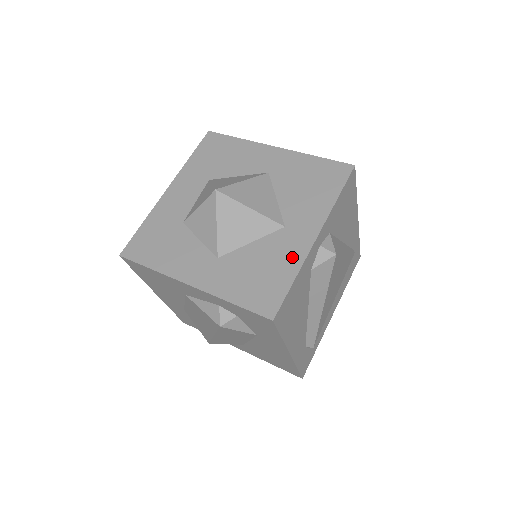
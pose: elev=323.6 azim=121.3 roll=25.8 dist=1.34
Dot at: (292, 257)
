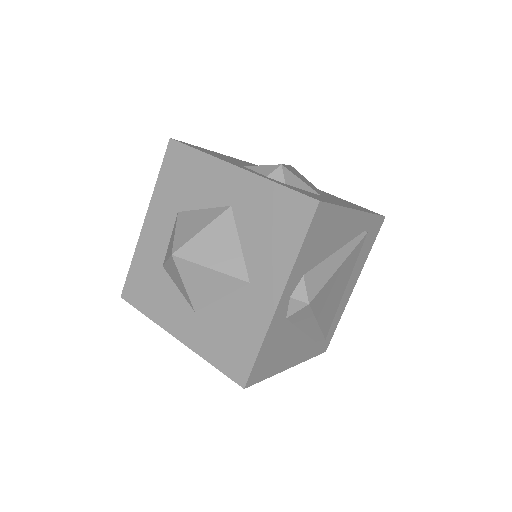
Dot at: (257, 322)
